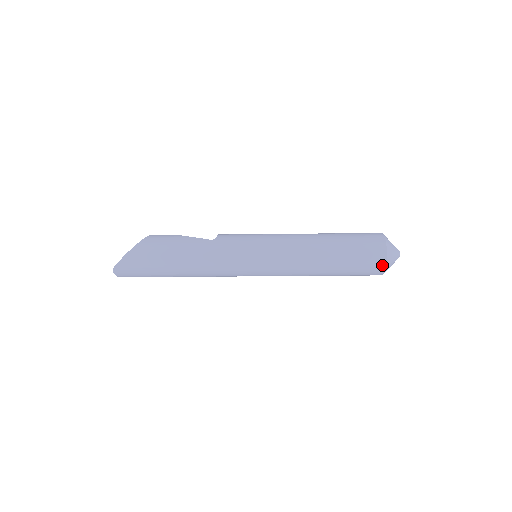
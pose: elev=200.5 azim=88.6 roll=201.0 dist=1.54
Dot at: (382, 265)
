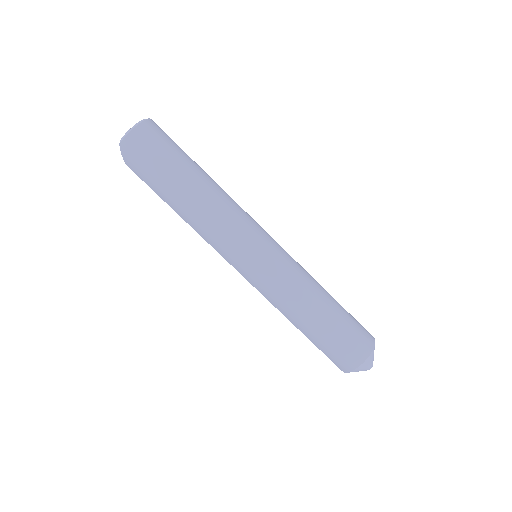
Dot at: (370, 334)
